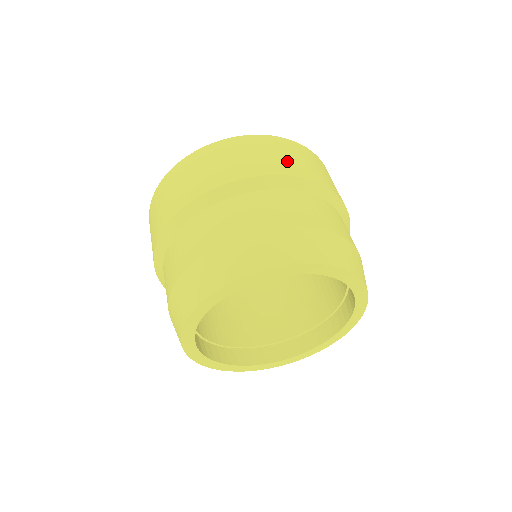
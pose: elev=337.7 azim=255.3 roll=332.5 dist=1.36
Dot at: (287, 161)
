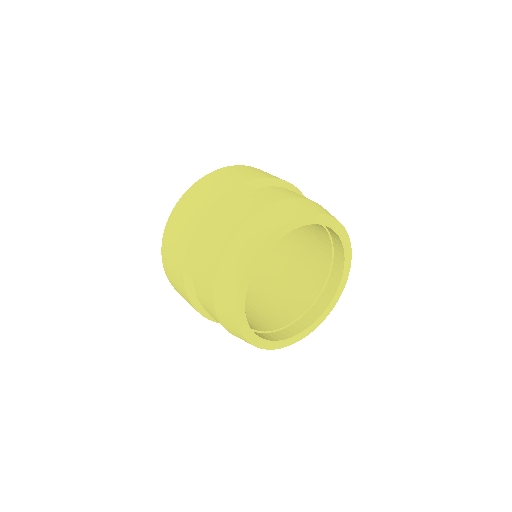
Dot at: (250, 173)
